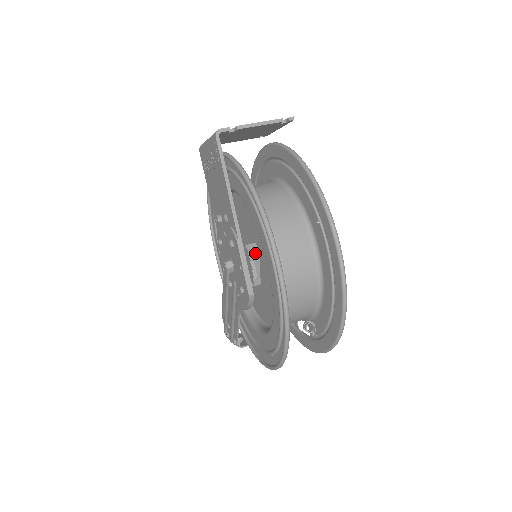
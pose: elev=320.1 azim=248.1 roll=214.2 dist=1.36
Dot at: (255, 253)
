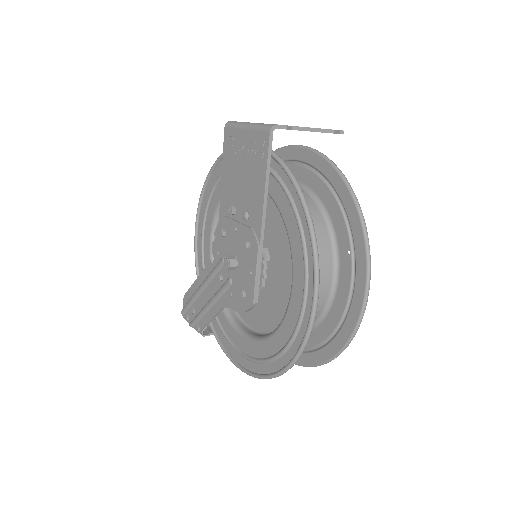
Dot at: (266, 259)
